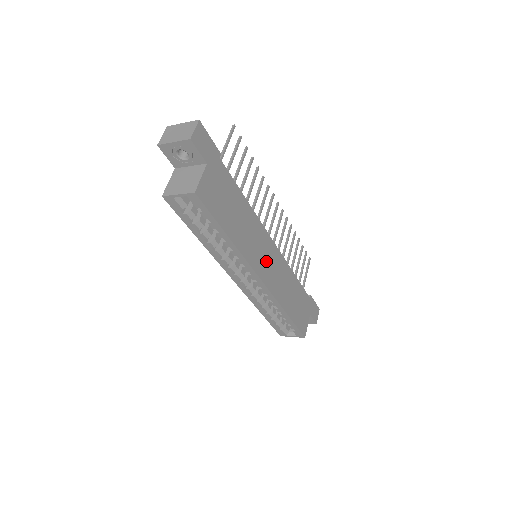
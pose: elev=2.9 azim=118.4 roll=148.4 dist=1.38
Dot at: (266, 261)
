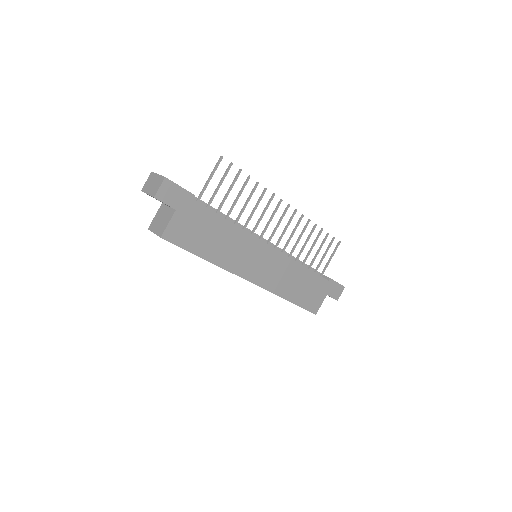
Dot at: (259, 265)
